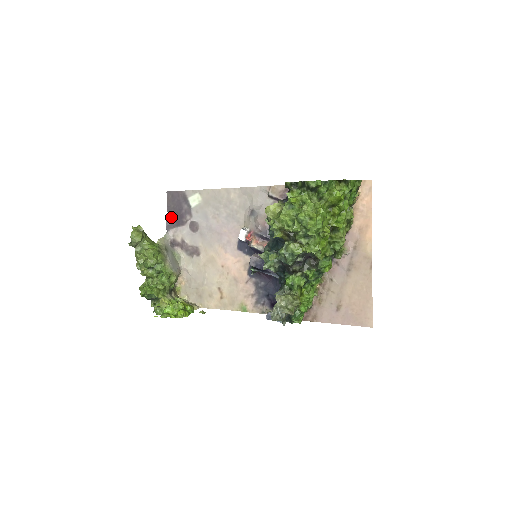
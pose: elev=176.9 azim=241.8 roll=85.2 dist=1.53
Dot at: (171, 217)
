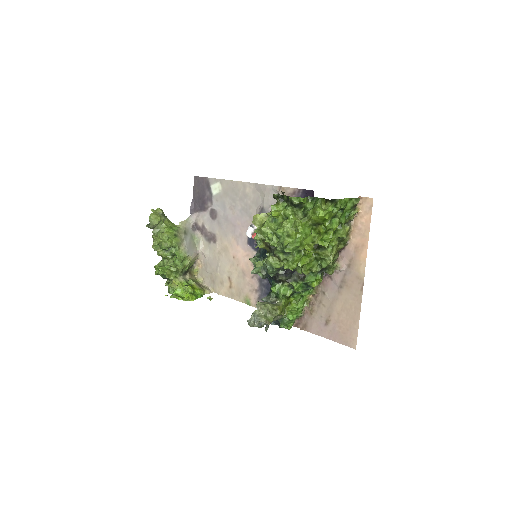
Dot at: (196, 201)
